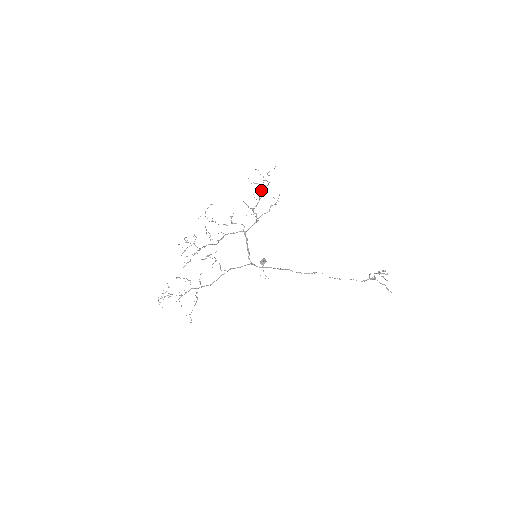
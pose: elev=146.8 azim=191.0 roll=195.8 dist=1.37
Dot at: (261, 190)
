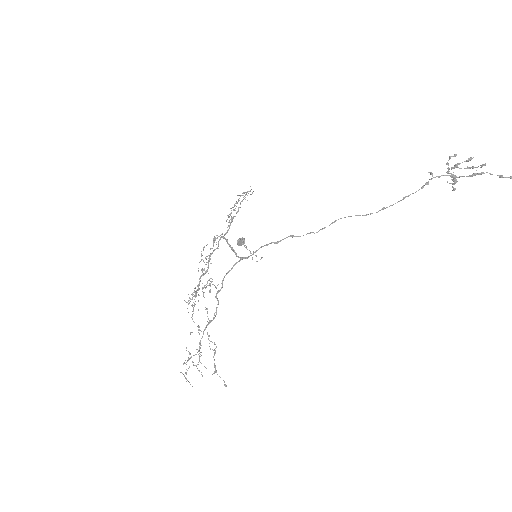
Dot at: occluded
